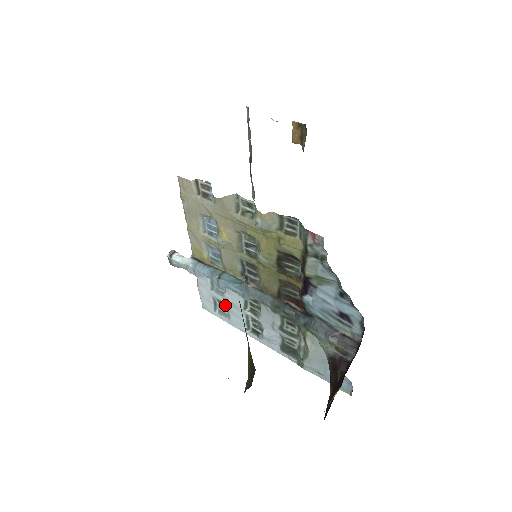
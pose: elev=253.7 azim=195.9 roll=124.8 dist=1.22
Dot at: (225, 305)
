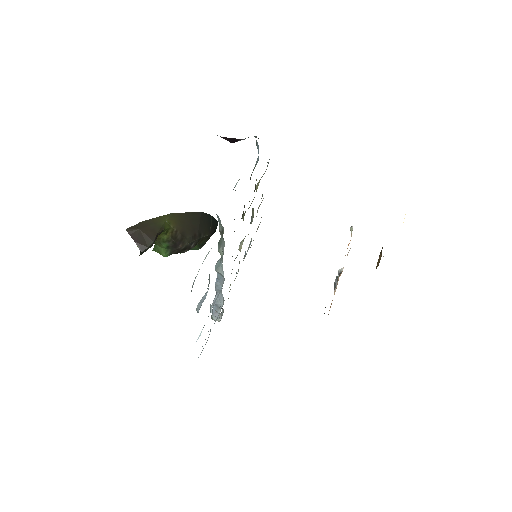
Dot at: occluded
